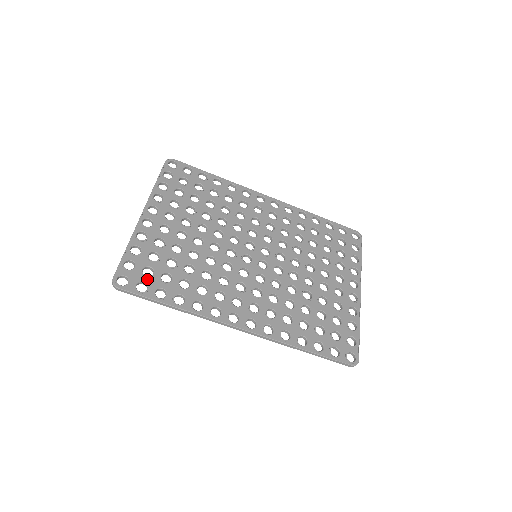
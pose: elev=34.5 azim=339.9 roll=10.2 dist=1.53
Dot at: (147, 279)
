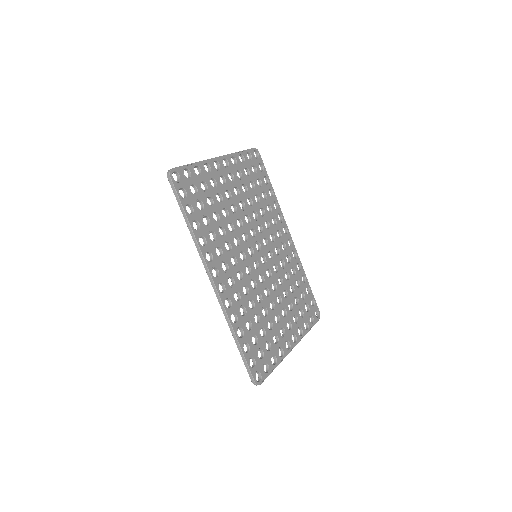
Dot at: (190, 192)
